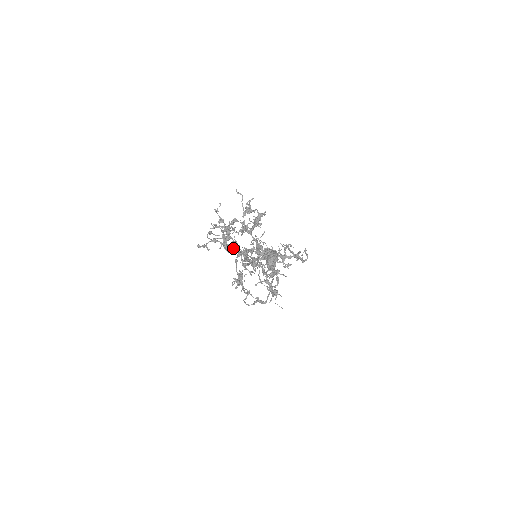
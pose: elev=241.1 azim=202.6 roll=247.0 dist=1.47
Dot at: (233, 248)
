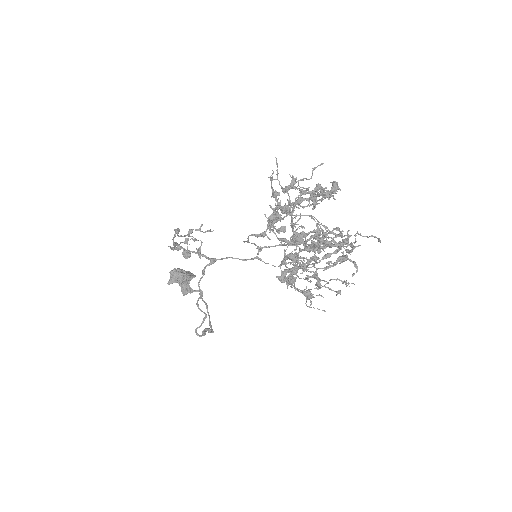
Dot at: (199, 254)
